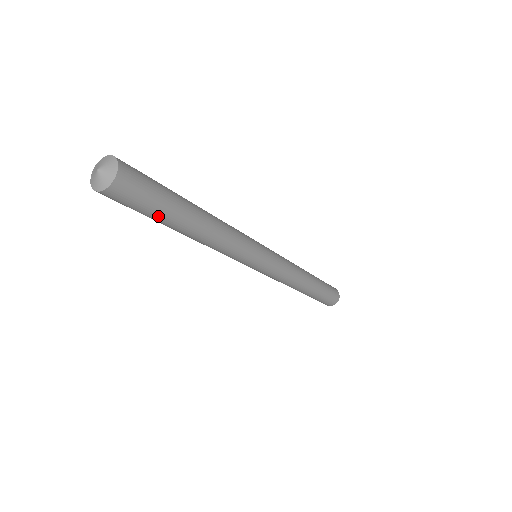
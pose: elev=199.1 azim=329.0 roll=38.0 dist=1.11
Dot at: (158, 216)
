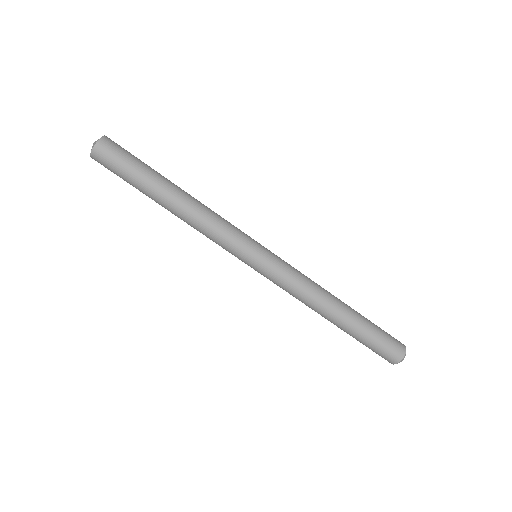
Dot at: (134, 183)
